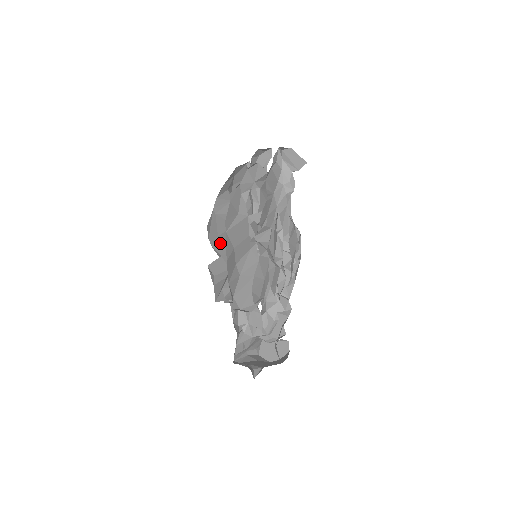
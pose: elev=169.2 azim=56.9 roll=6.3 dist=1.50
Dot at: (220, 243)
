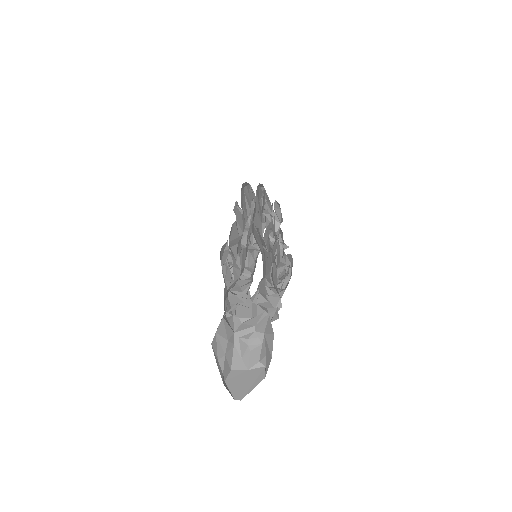
Dot at: occluded
